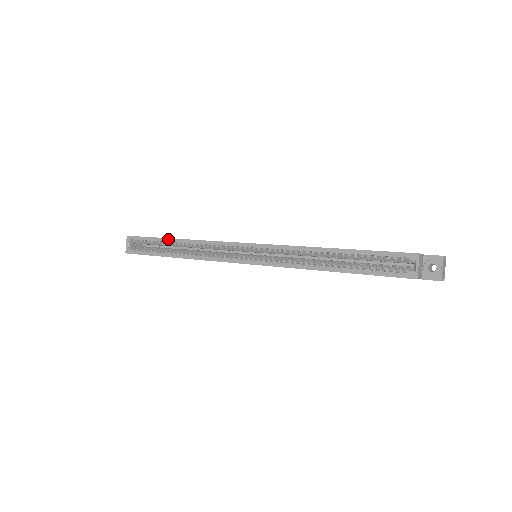
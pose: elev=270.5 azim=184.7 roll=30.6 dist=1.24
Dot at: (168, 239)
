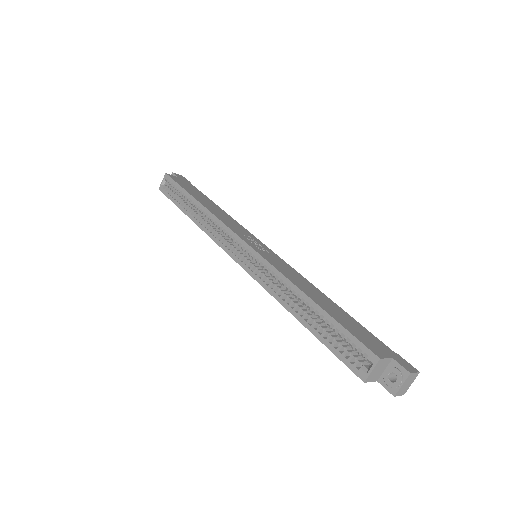
Dot at: (192, 197)
